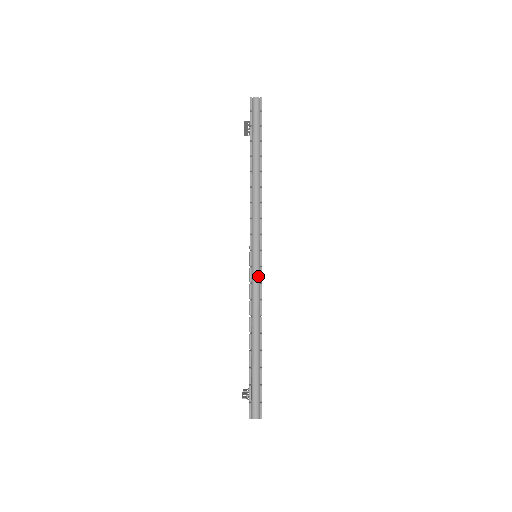
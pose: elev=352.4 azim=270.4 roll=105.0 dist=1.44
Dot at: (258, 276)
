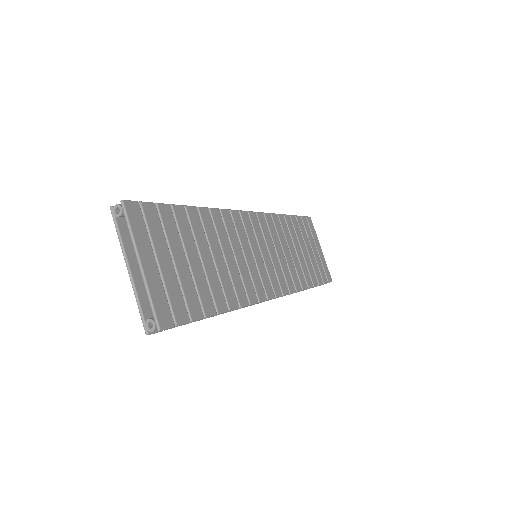
Dot at: occluded
